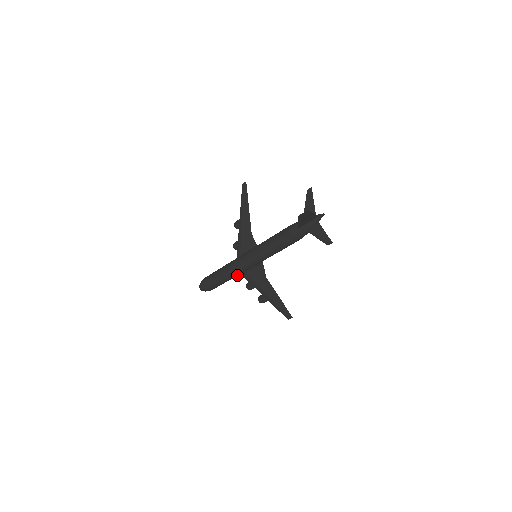
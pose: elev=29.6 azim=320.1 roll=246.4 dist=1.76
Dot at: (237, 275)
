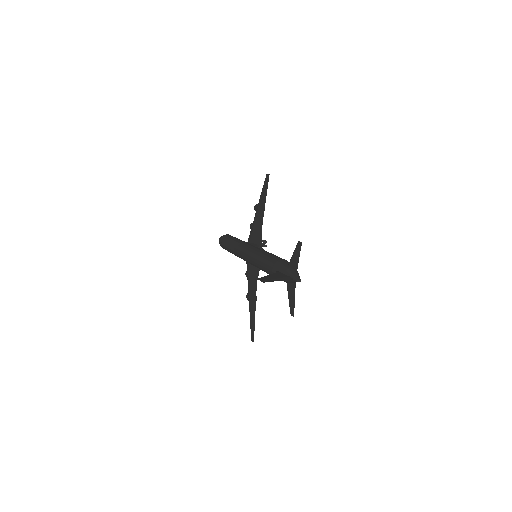
Dot at: occluded
